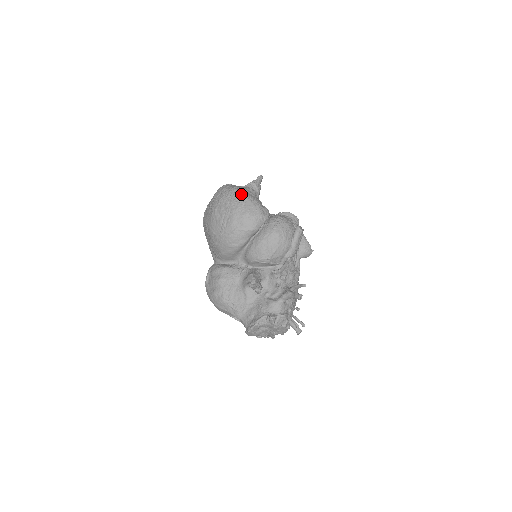
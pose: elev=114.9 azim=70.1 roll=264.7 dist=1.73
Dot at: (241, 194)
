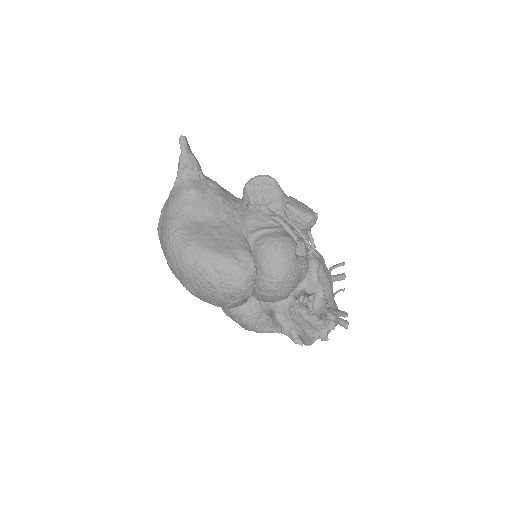
Dot at: (204, 266)
